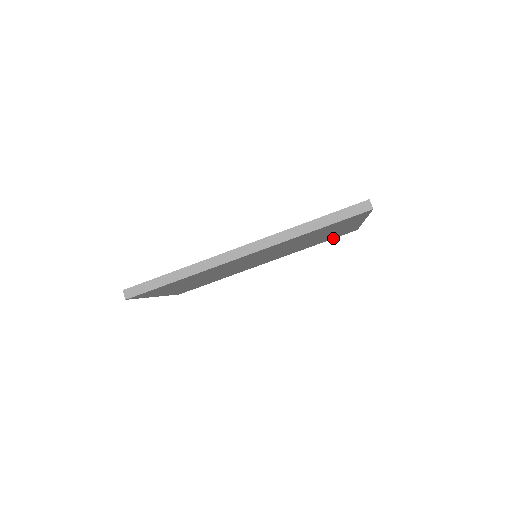
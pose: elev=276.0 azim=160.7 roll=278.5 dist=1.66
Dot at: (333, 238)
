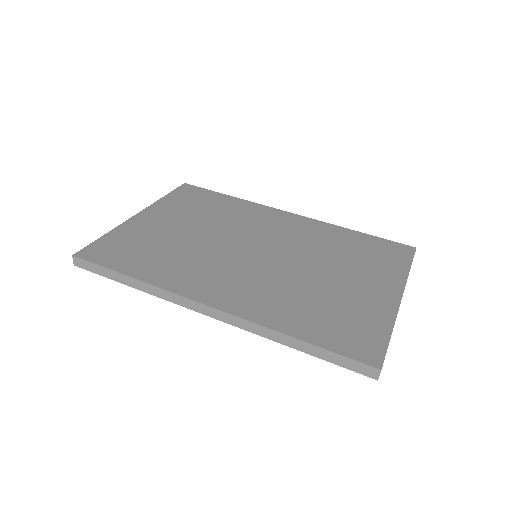
Dot at: occluded
